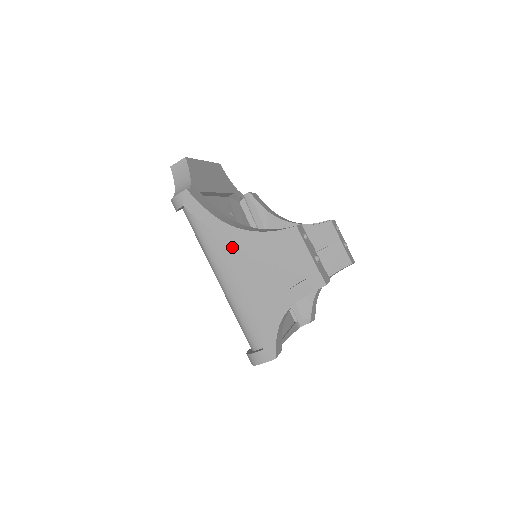
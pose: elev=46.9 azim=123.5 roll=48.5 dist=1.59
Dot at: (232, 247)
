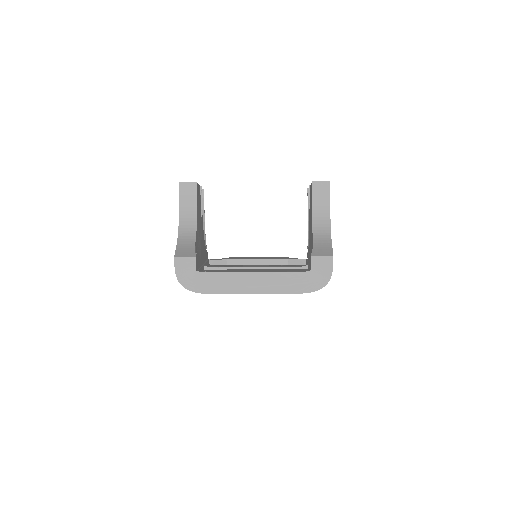
Dot at: occluded
